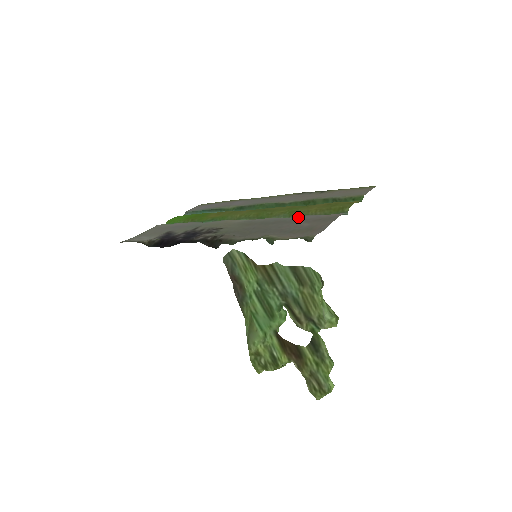
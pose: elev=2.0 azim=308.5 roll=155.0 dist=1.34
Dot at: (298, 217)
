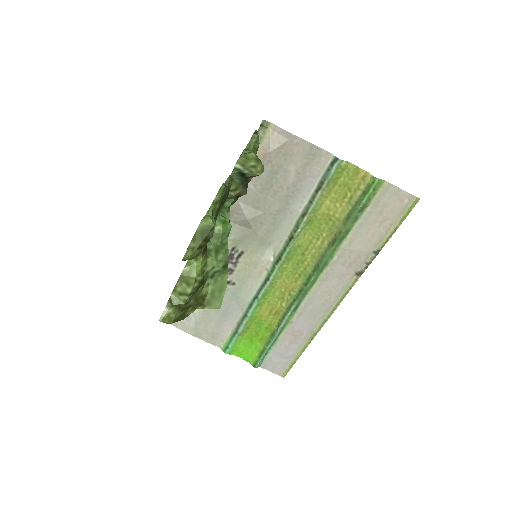
Dot at: (301, 196)
